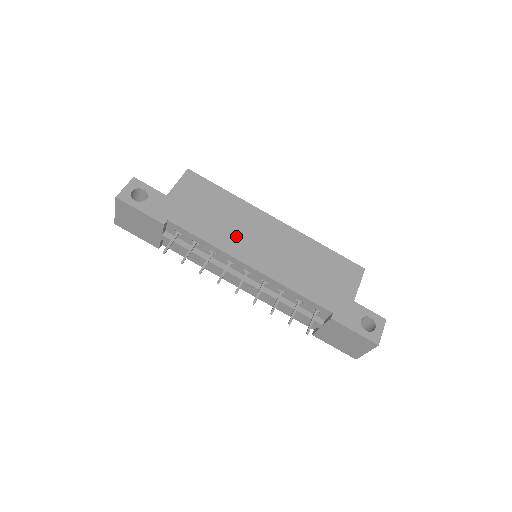
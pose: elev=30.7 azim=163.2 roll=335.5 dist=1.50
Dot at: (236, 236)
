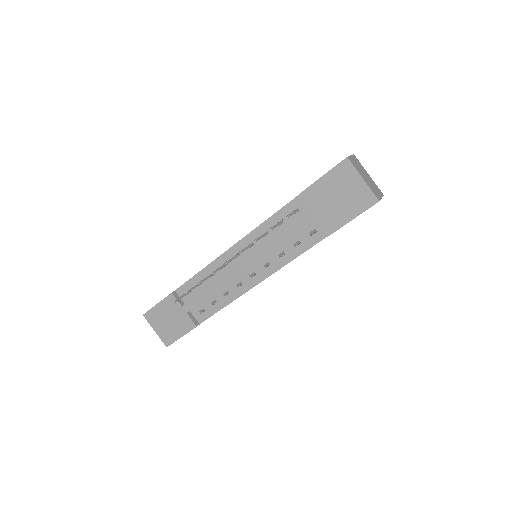
Dot at: occluded
